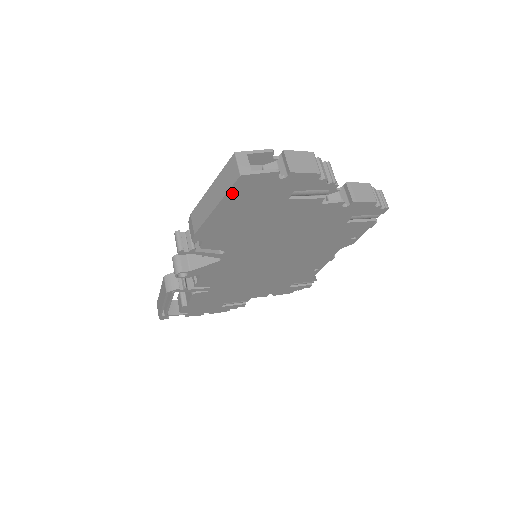
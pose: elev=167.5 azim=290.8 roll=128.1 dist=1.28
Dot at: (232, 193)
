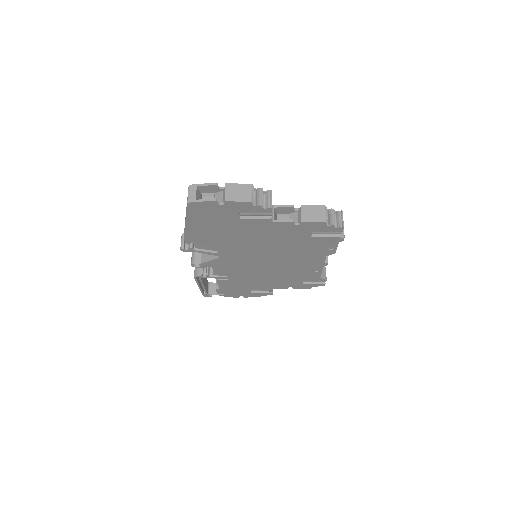
Dot at: (190, 213)
